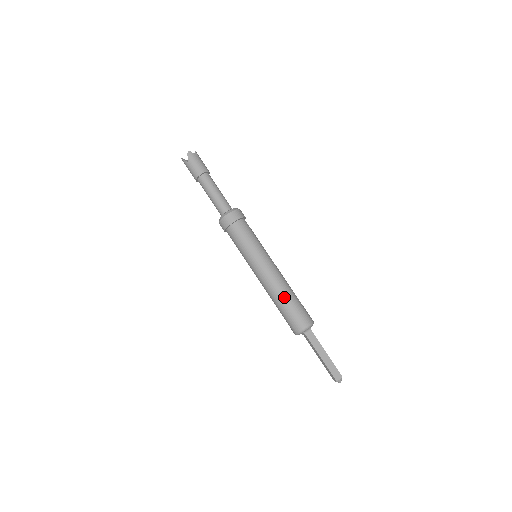
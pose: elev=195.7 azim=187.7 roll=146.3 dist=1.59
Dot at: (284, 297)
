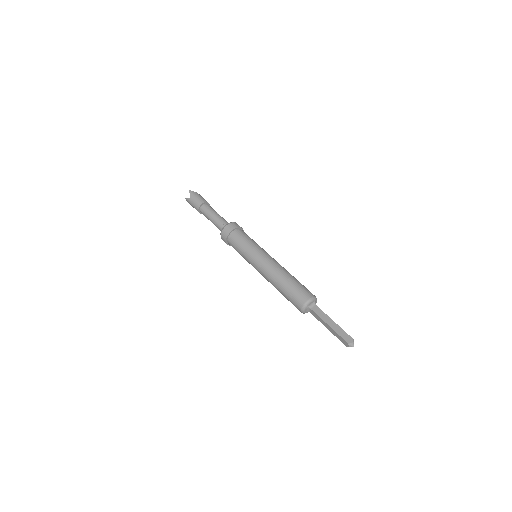
Dot at: (285, 279)
